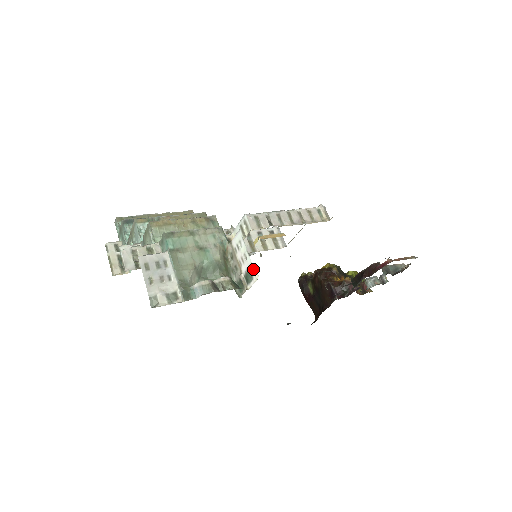
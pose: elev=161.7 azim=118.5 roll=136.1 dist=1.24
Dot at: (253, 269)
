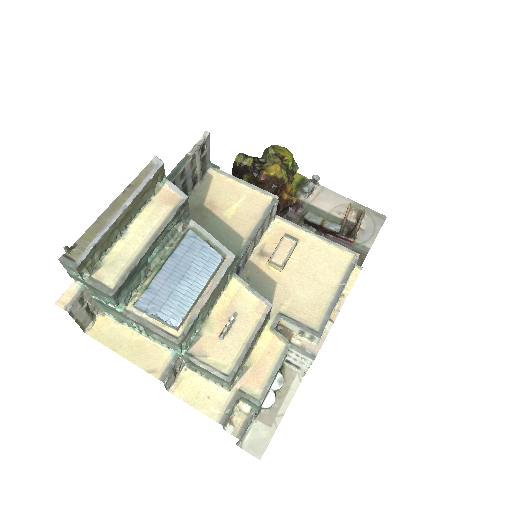
Dot at: (305, 372)
